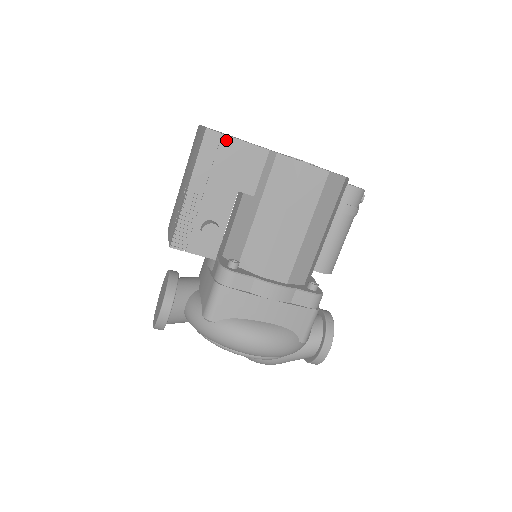
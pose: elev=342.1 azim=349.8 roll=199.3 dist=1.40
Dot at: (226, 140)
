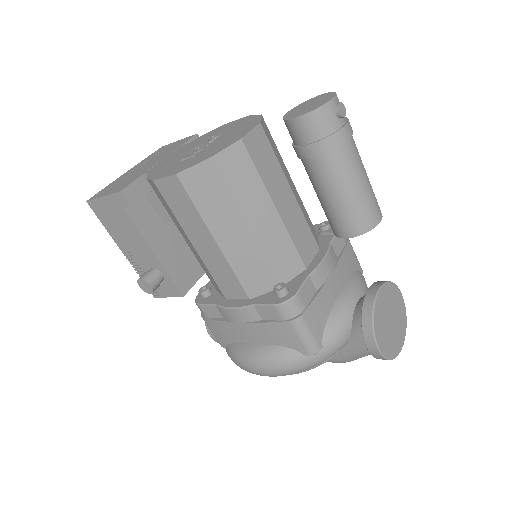
Dot at: (101, 202)
